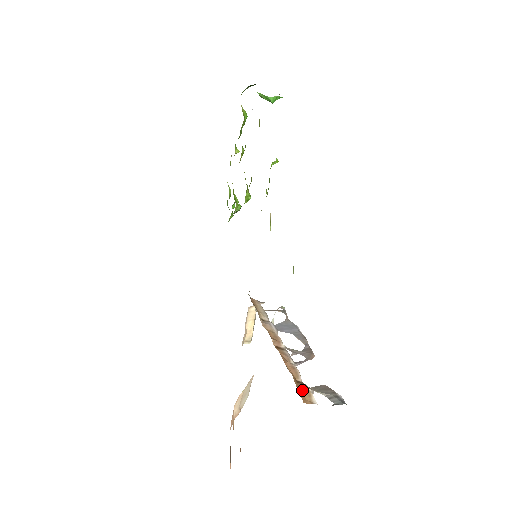
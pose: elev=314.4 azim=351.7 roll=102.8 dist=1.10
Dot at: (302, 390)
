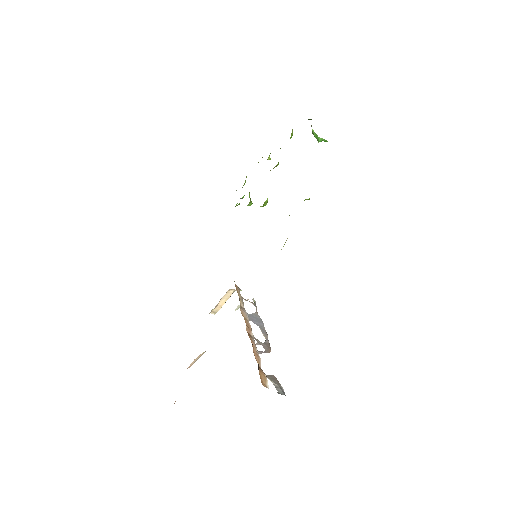
Dot at: (262, 375)
